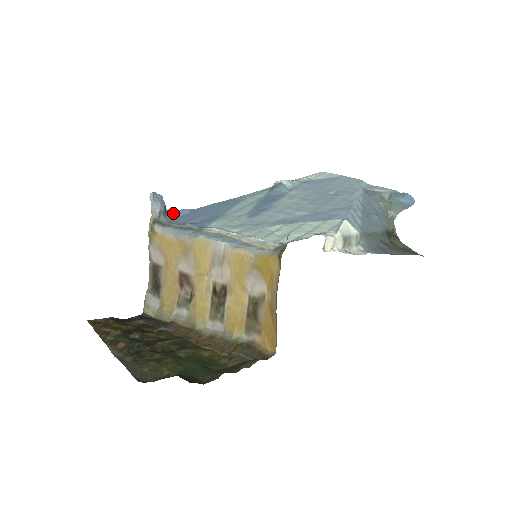
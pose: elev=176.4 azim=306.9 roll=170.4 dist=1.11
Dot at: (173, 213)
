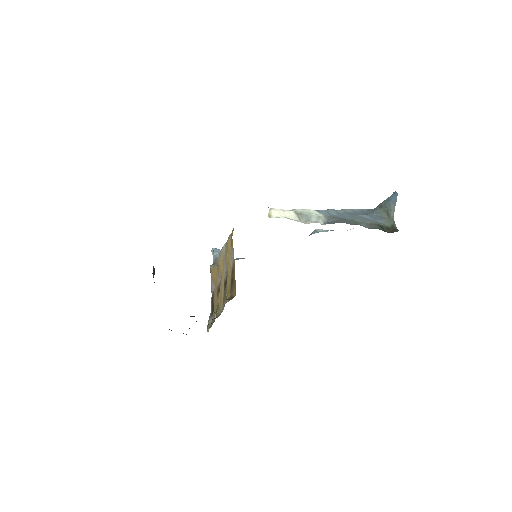
Dot at: occluded
